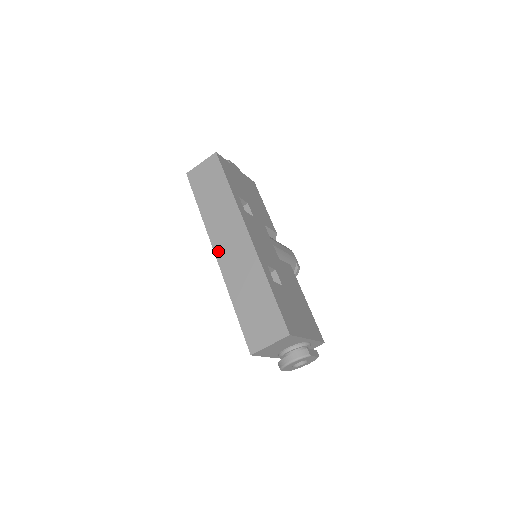
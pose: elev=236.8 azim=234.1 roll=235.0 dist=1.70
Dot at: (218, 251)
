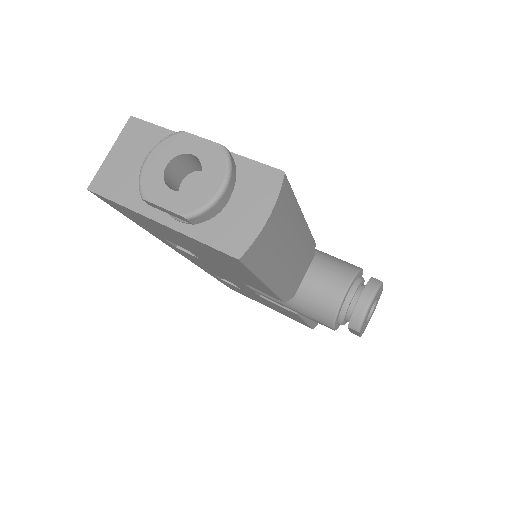
Dot at: occluded
